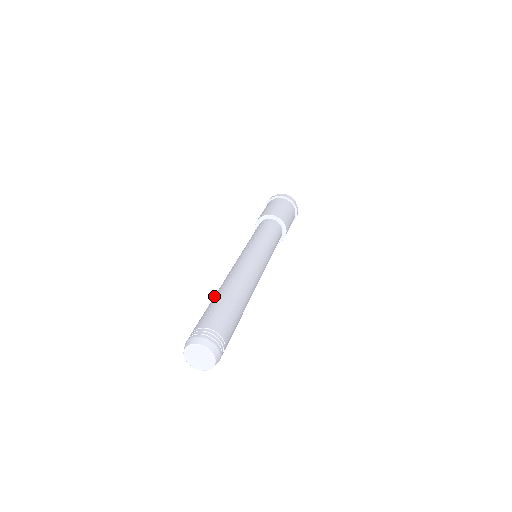
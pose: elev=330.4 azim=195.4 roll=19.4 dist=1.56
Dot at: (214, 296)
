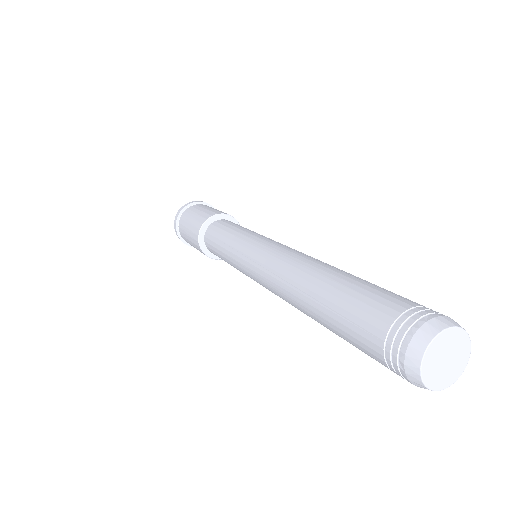
Dot at: (333, 273)
